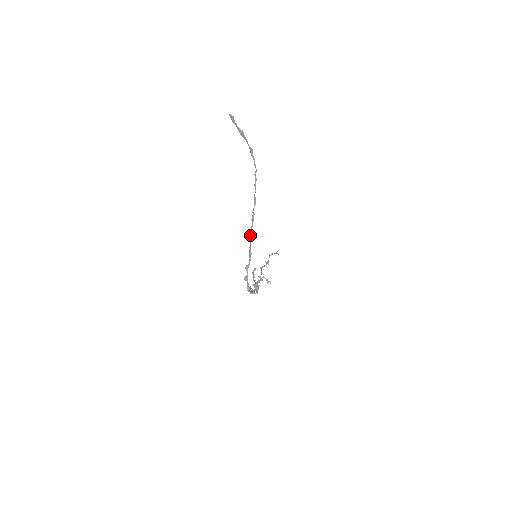
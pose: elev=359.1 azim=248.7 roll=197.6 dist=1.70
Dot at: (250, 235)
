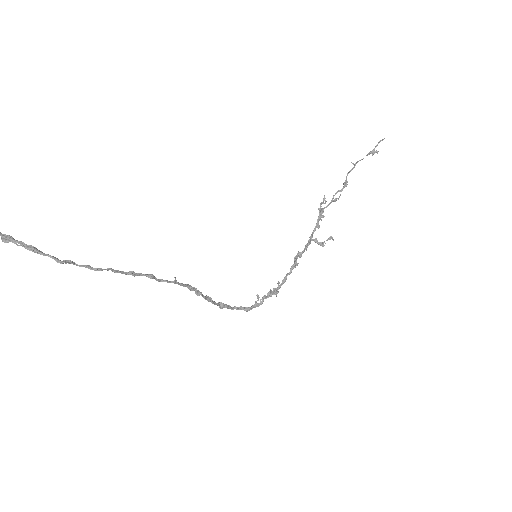
Dot at: (189, 289)
